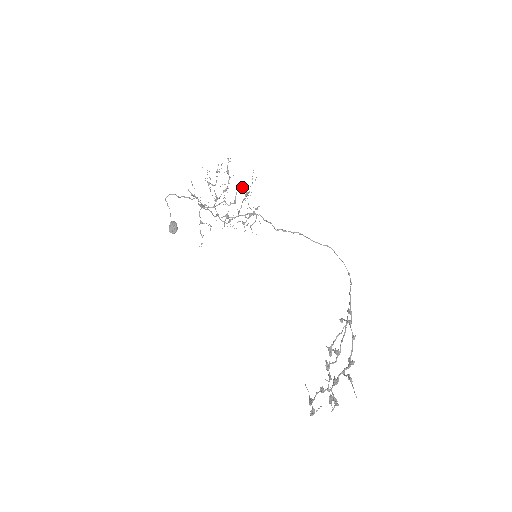
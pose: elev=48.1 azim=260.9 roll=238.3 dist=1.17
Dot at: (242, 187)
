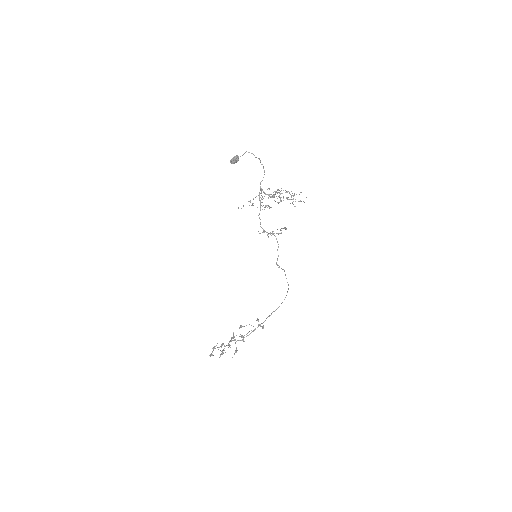
Dot at: (291, 199)
